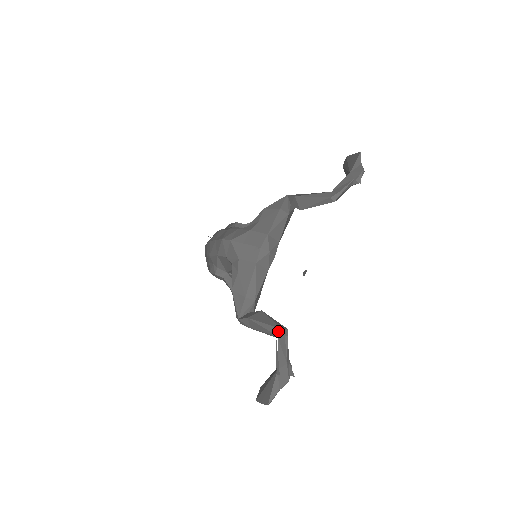
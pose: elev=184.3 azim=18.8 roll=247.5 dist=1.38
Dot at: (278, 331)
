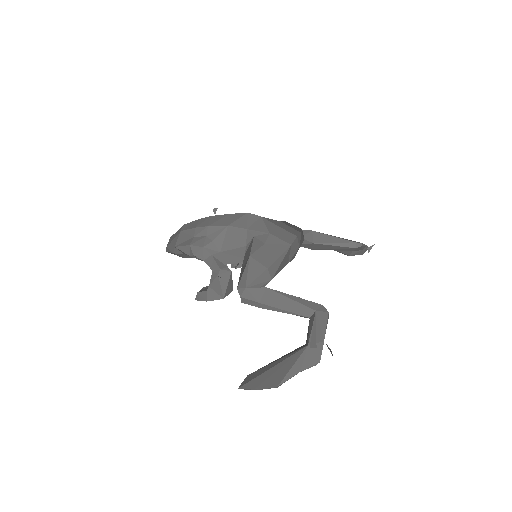
Dot at: (318, 306)
